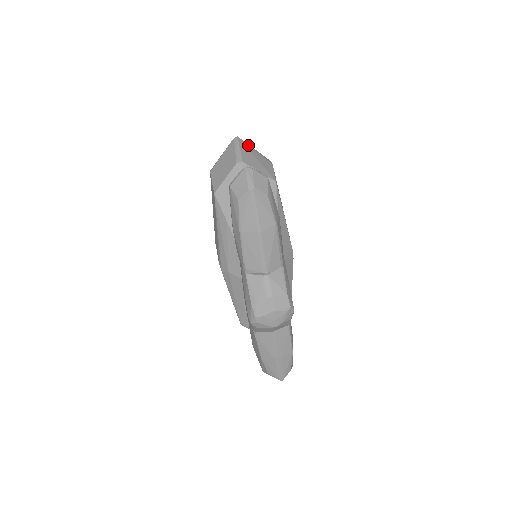
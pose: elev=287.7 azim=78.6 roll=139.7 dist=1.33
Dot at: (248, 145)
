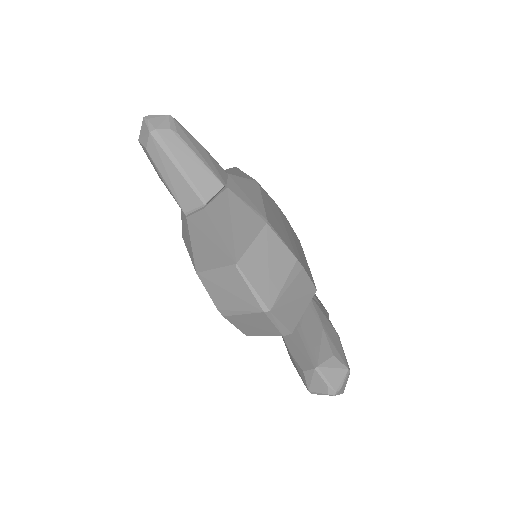
Dot at: (281, 297)
